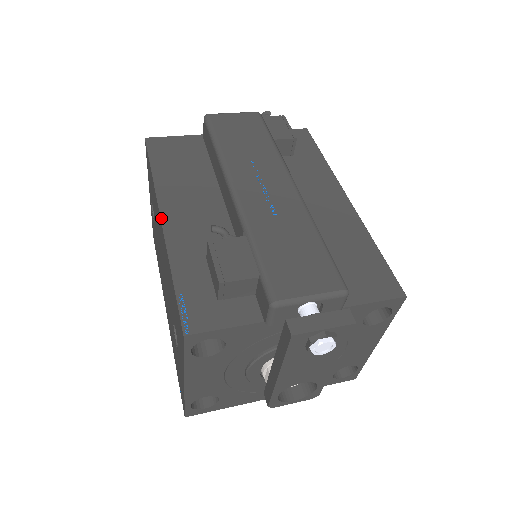
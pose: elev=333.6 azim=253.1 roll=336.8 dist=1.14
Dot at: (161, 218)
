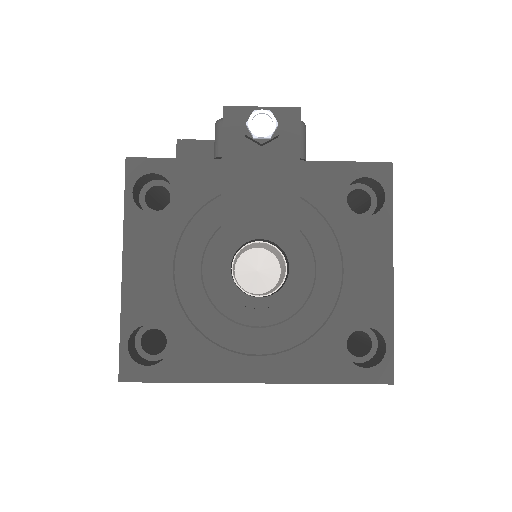
Dot at: occluded
